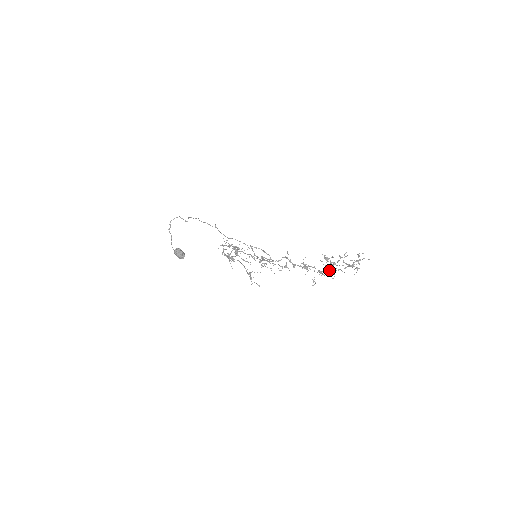
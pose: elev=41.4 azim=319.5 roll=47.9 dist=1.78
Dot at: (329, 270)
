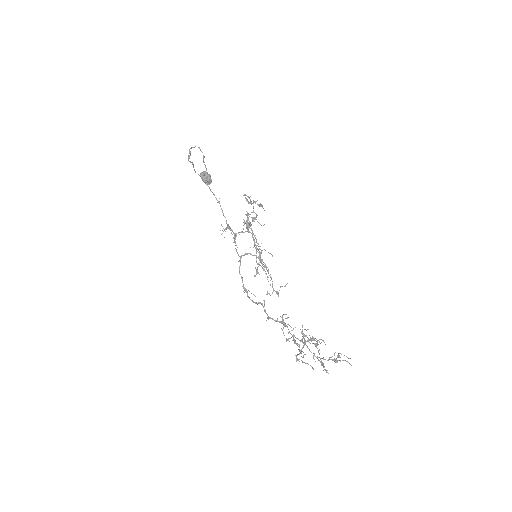
Dot at: (307, 340)
